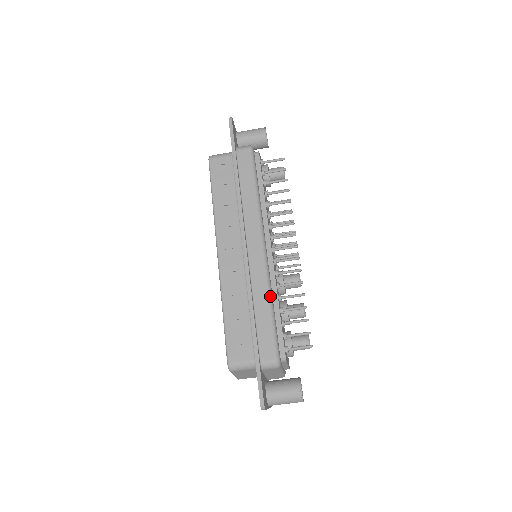
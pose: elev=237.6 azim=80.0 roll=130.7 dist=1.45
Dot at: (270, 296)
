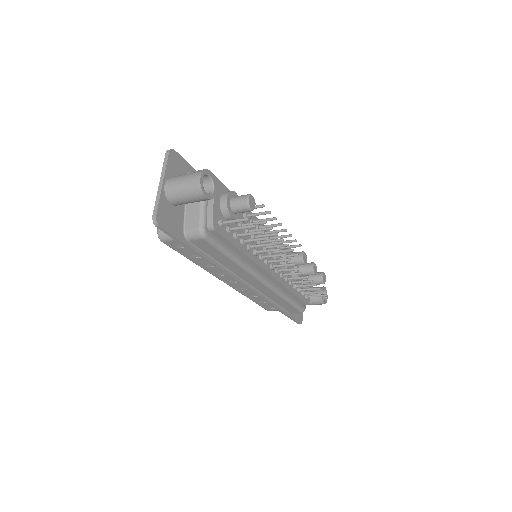
Dot at: (283, 297)
